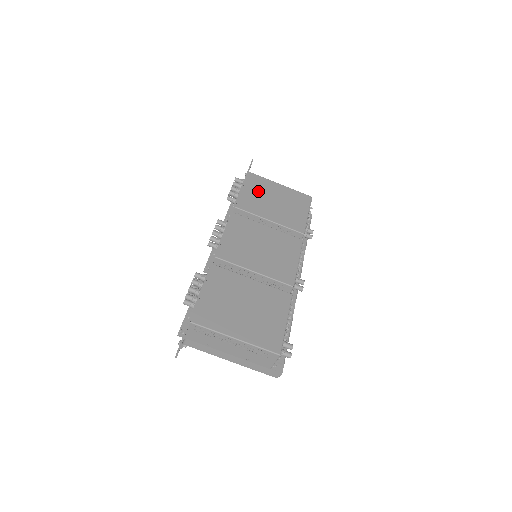
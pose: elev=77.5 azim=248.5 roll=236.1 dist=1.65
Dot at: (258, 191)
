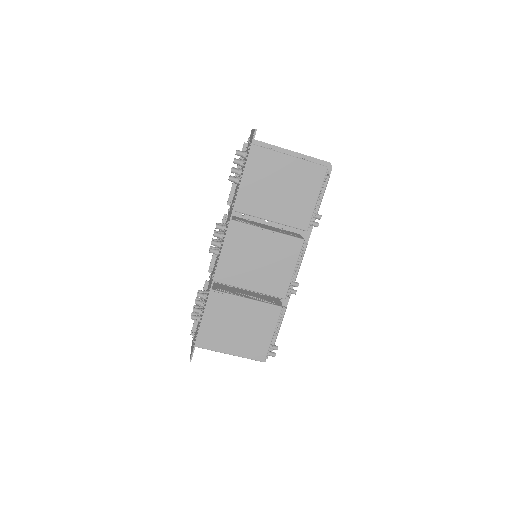
Dot at: (261, 178)
